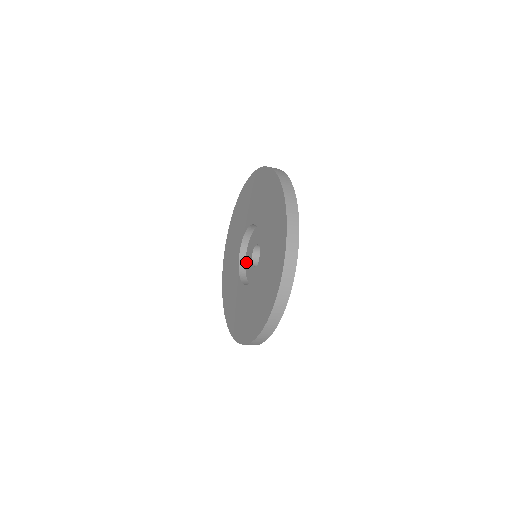
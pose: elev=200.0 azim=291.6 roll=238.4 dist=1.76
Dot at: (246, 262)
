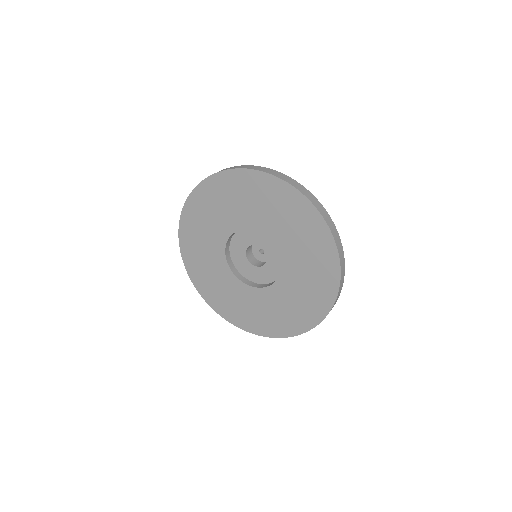
Dot at: (236, 236)
